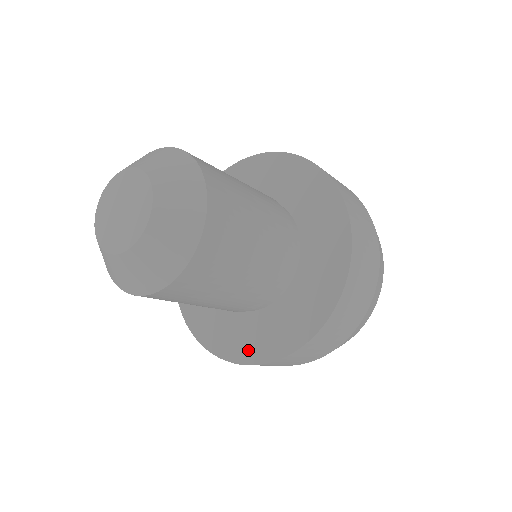
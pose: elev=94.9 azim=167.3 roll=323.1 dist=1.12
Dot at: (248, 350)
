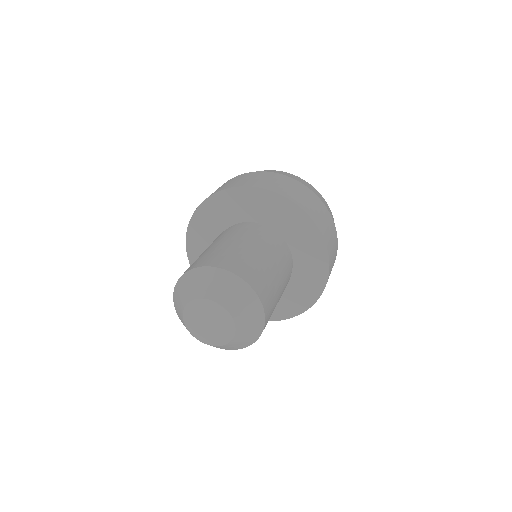
Dot at: (301, 303)
